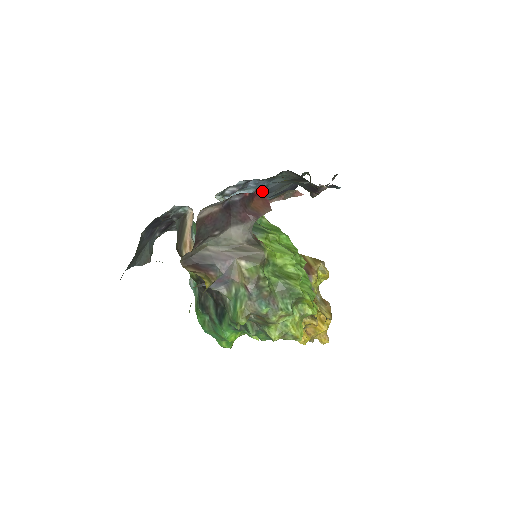
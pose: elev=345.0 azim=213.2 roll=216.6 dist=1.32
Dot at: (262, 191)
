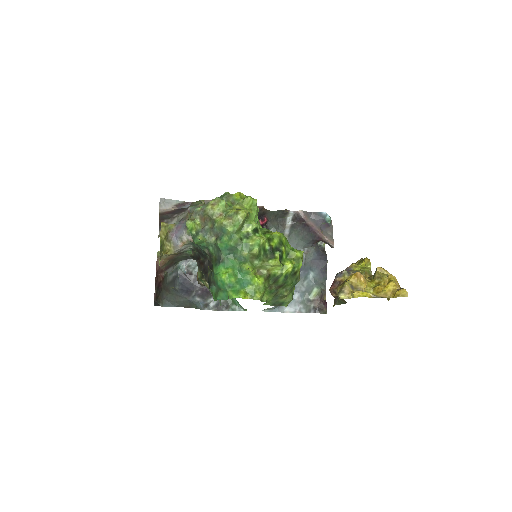
Dot at: occluded
